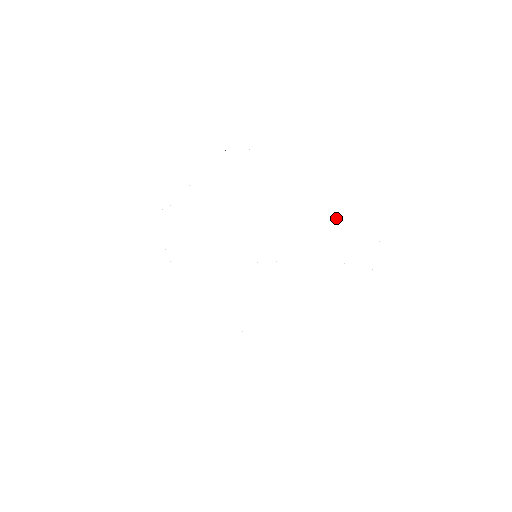
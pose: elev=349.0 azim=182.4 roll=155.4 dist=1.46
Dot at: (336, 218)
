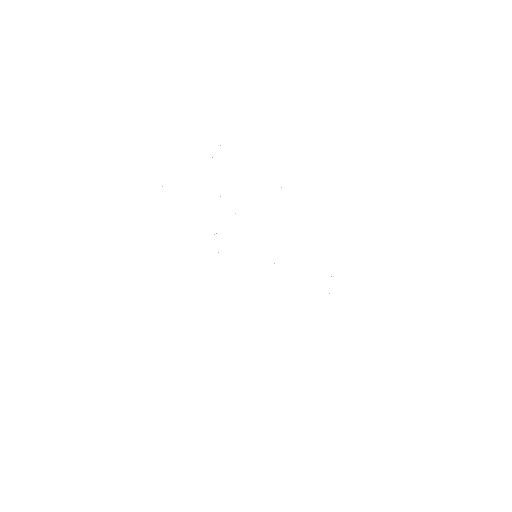
Dot at: occluded
